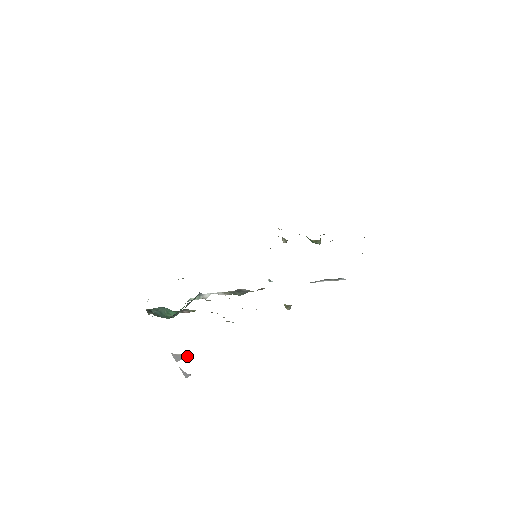
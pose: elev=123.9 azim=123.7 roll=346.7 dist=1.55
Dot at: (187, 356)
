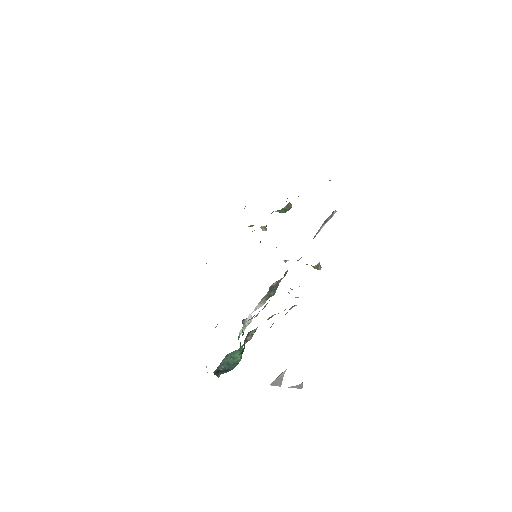
Dot at: (284, 373)
